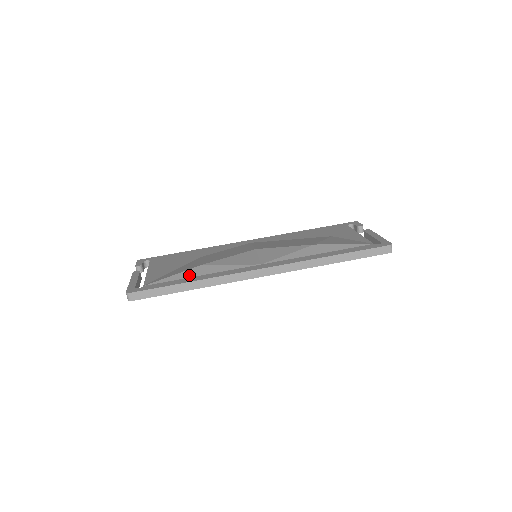
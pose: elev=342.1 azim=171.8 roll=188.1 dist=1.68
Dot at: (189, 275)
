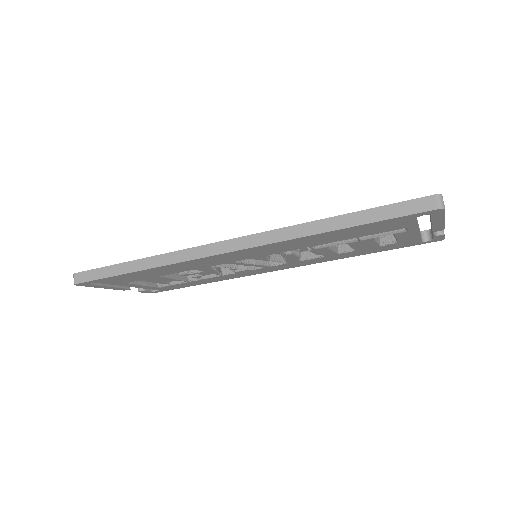
Dot at: occluded
